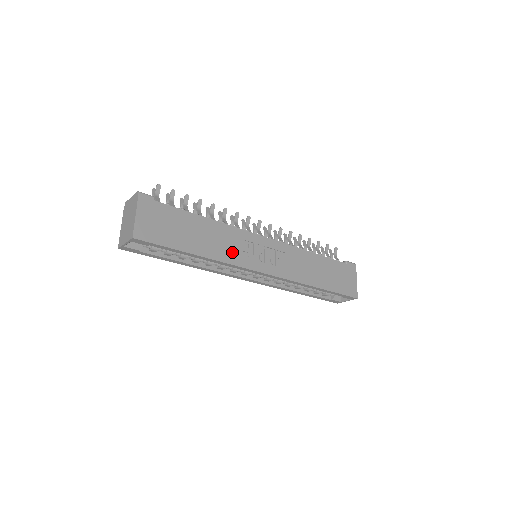
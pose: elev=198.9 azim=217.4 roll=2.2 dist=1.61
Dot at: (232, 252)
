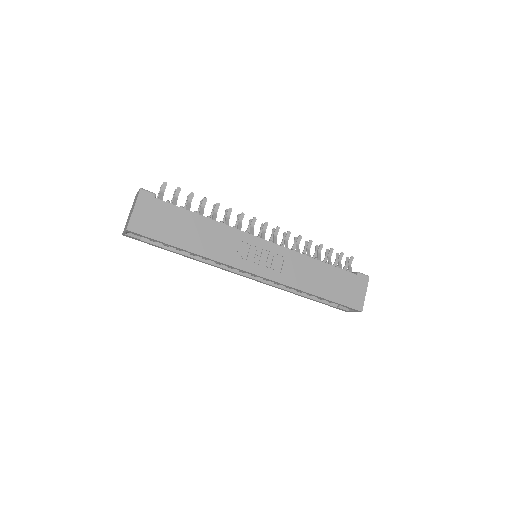
Dot at: (225, 251)
